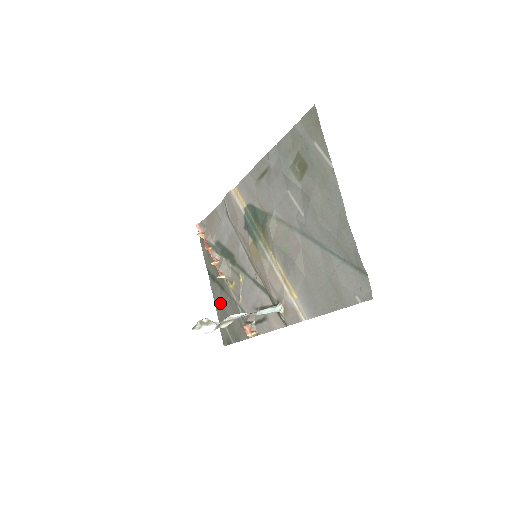
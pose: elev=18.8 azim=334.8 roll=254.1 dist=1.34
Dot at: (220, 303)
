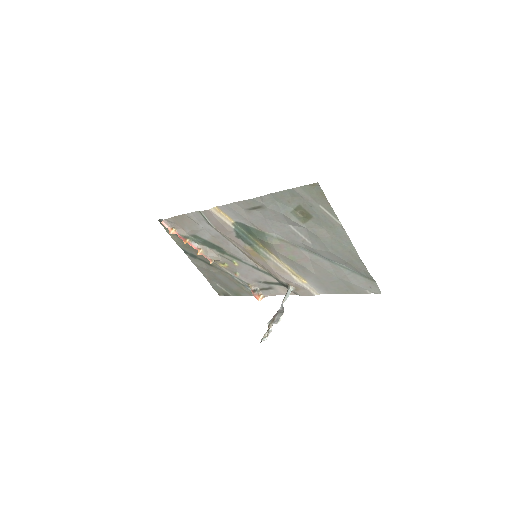
Dot at: (208, 272)
